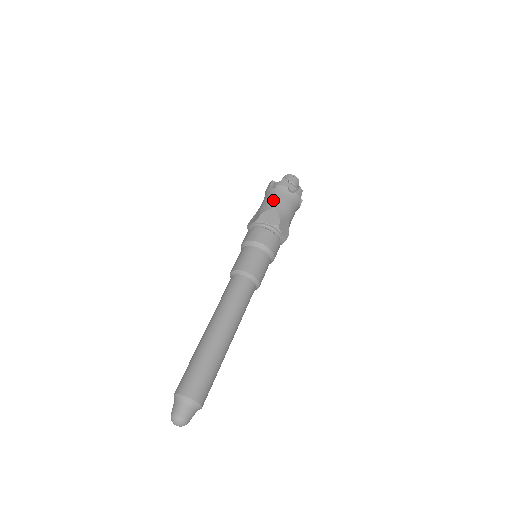
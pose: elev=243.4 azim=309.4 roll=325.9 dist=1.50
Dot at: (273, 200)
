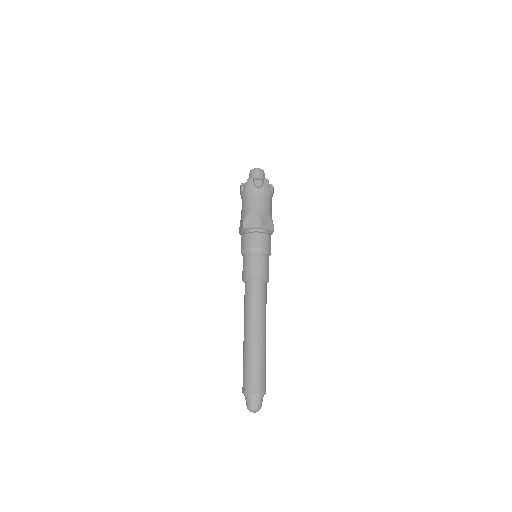
Dot at: (248, 204)
